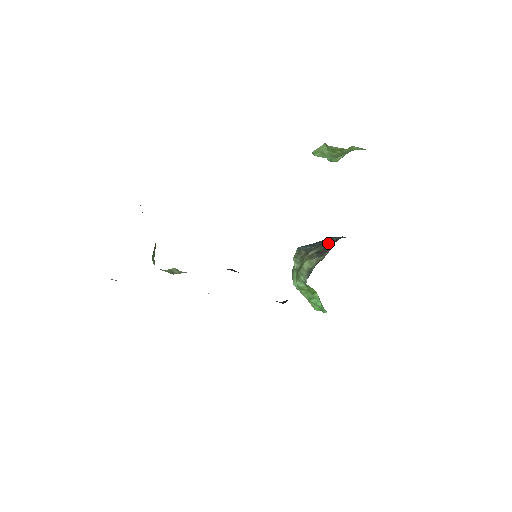
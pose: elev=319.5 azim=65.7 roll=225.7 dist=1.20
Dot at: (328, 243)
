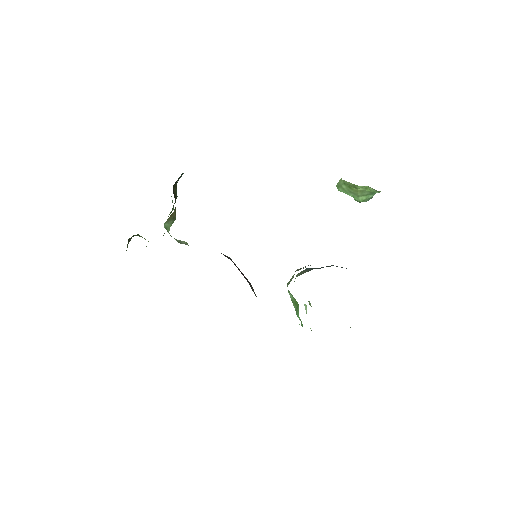
Dot at: occluded
